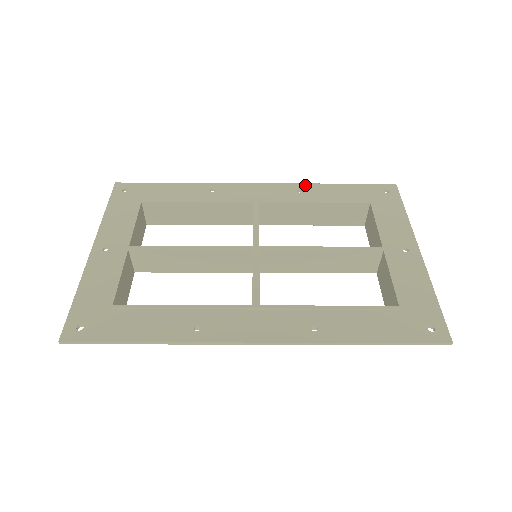
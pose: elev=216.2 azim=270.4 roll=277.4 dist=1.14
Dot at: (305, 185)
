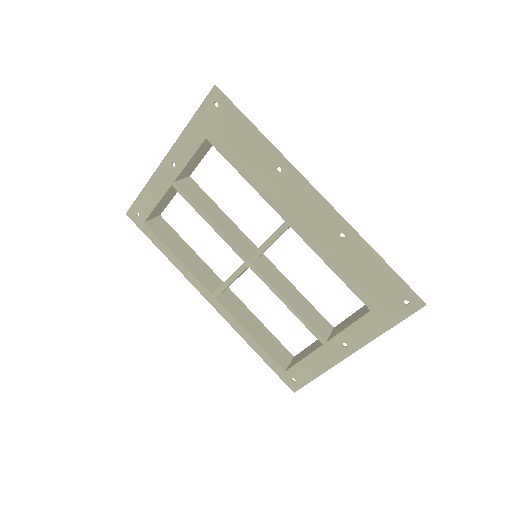
Dot at: (241, 331)
